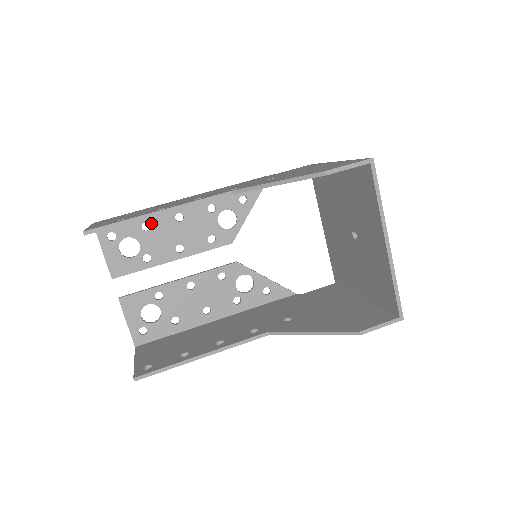
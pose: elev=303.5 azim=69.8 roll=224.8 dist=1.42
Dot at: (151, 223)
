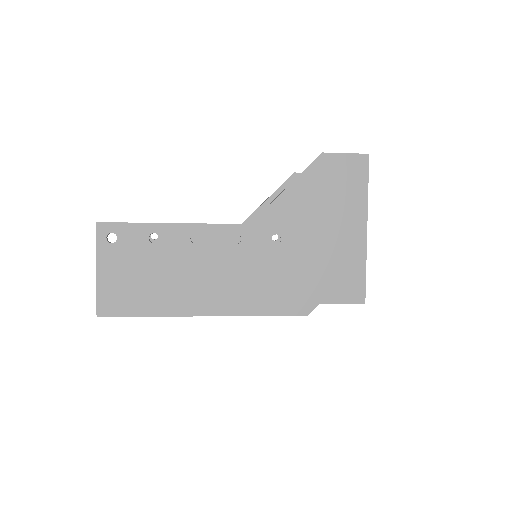
Dot at: occluded
